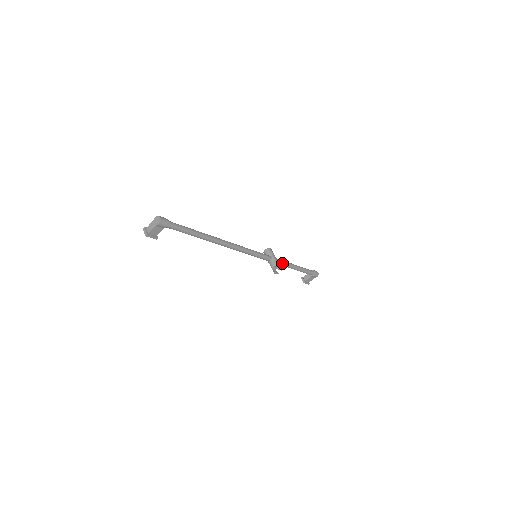
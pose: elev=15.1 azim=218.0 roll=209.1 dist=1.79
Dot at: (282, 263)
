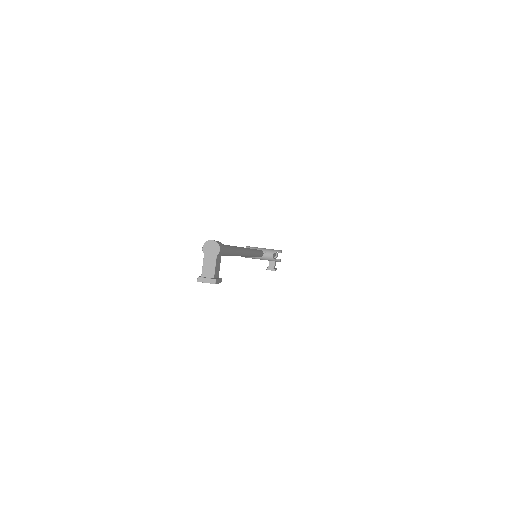
Dot at: occluded
